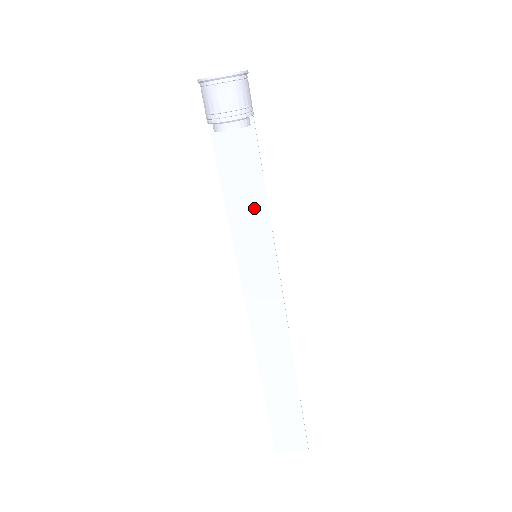
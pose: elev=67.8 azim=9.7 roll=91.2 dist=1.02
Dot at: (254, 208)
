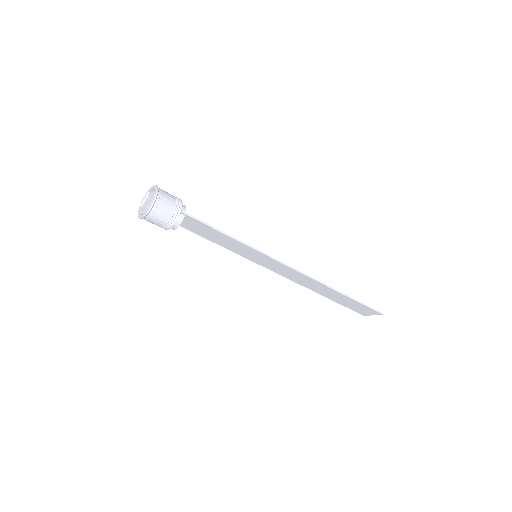
Dot at: (230, 242)
